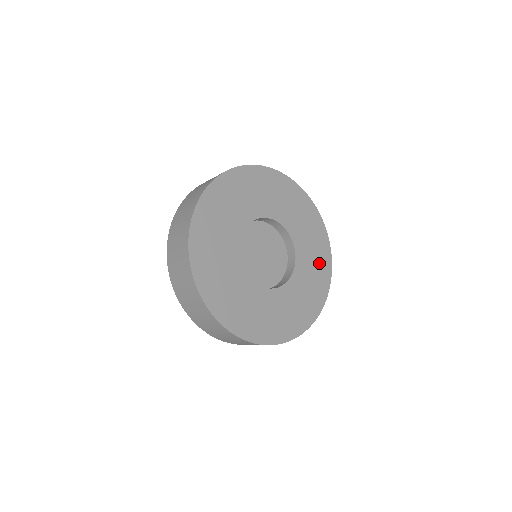
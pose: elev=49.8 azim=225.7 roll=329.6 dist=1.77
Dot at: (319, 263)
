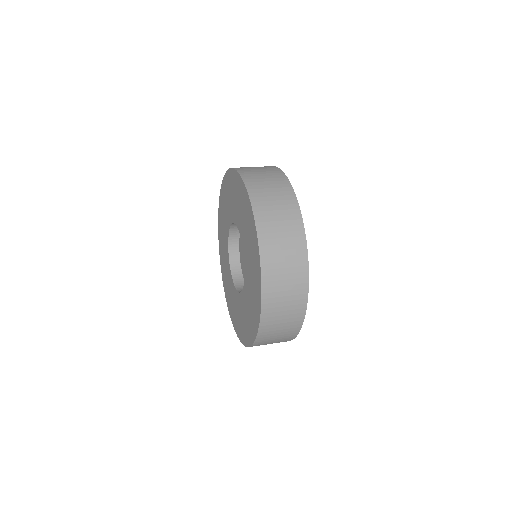
Dot at: occluded
